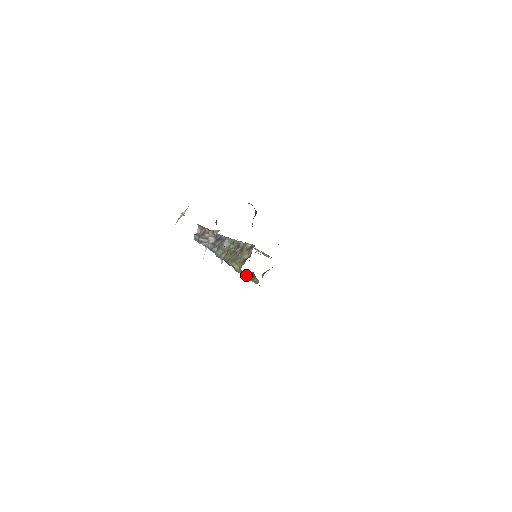
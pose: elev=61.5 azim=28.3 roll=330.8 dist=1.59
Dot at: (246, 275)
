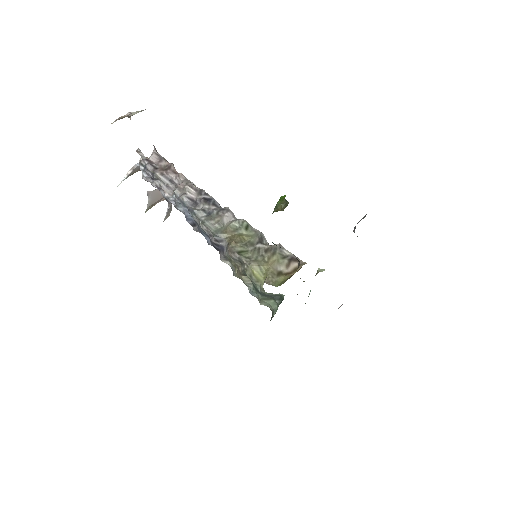
Dot at: (269, 293)
